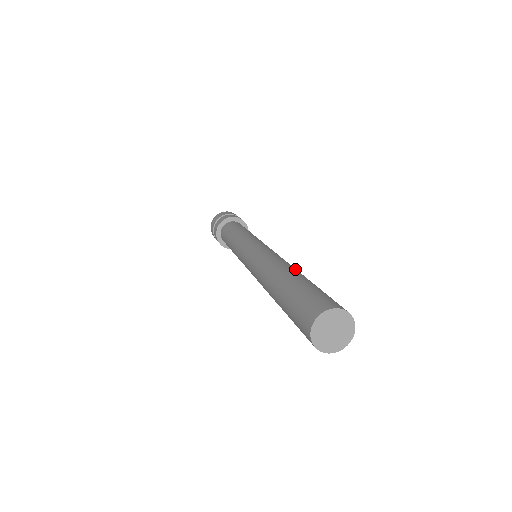
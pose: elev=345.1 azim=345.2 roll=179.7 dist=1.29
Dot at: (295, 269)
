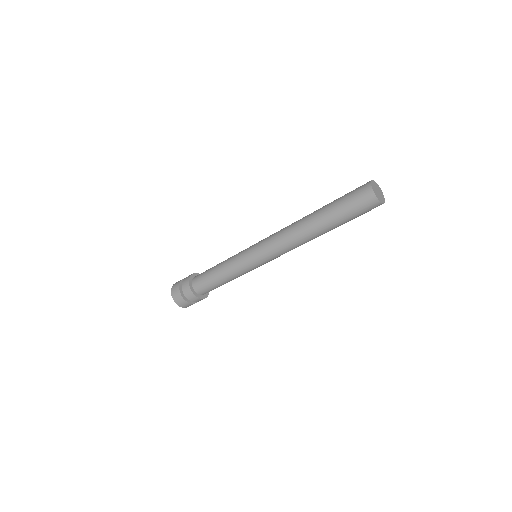
Dot at: occluded
